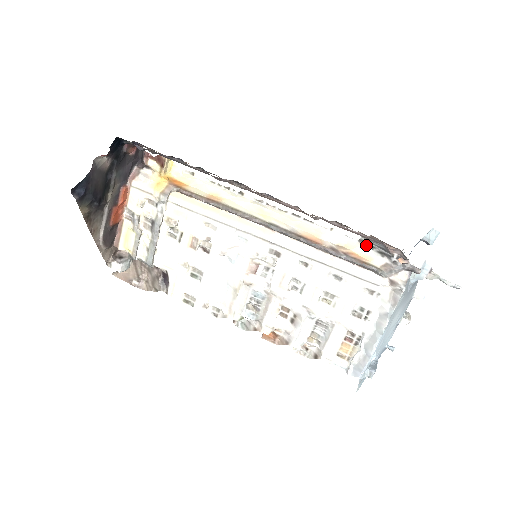
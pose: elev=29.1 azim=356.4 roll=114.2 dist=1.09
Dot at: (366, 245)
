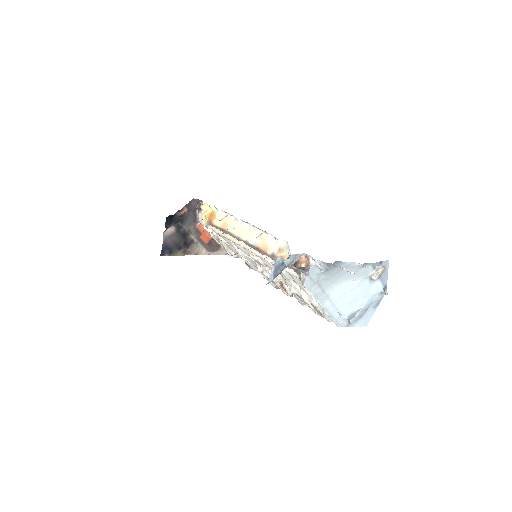
Dot at: (289, 249)
